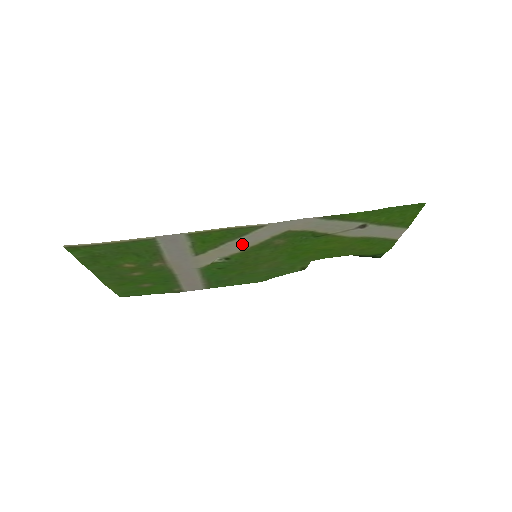
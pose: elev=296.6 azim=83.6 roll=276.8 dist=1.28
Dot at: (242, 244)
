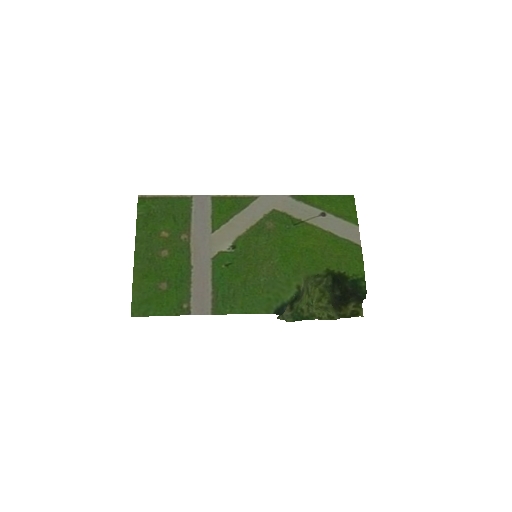
Dot at: (245, 220)
